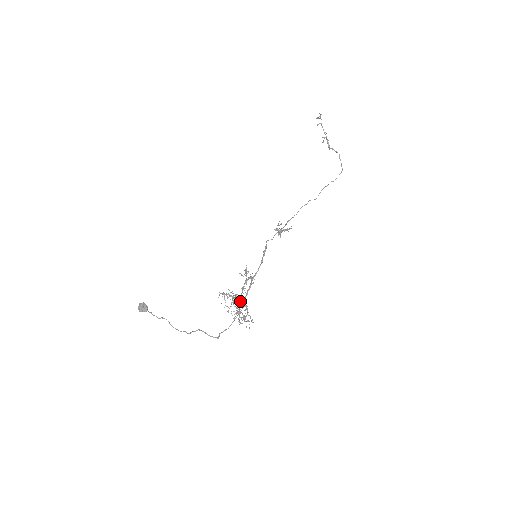
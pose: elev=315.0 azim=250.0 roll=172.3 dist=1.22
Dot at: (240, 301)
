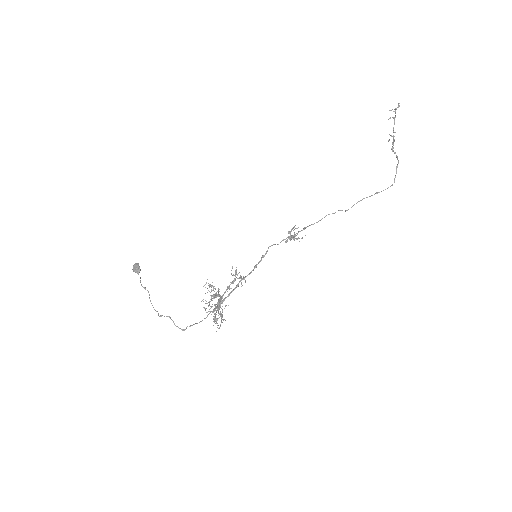
Dot at: (218, 301)
